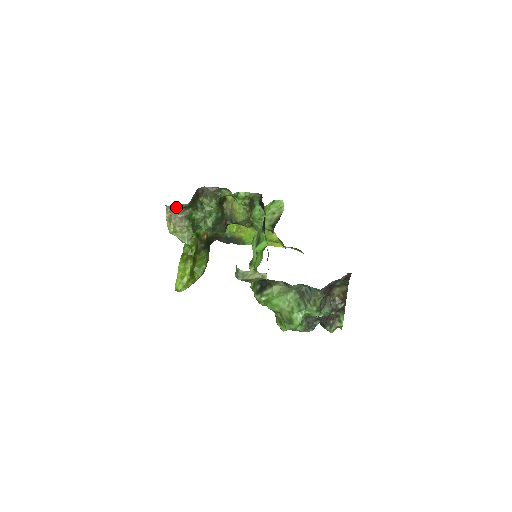
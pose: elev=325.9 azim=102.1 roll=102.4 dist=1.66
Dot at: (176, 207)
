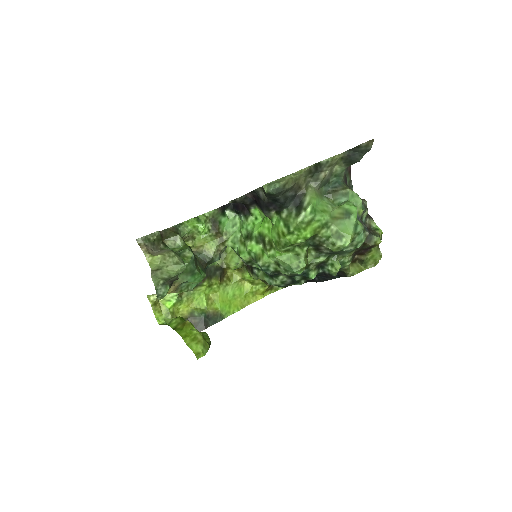
Dot at: (148, 240)
